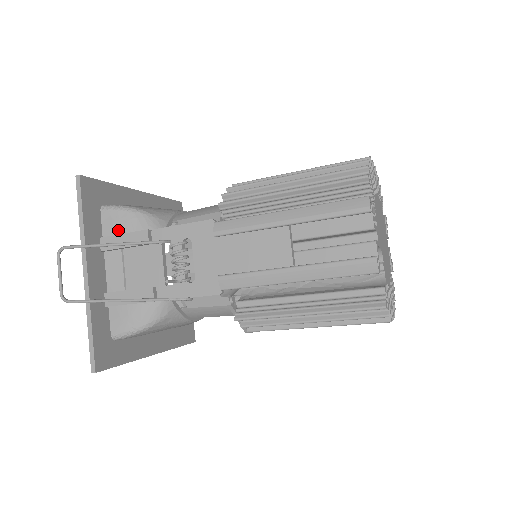
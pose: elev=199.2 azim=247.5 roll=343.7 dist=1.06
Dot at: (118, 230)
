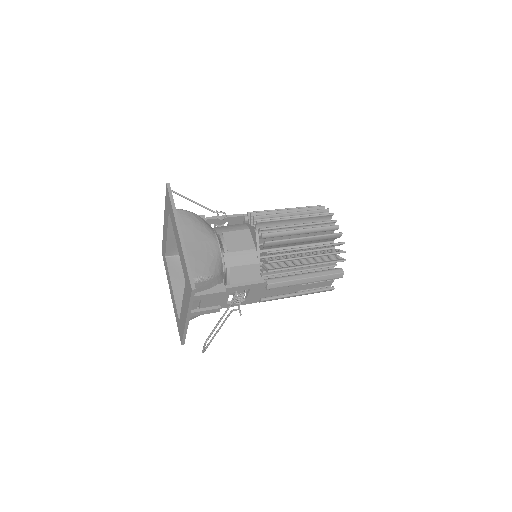
Dot at: (200, 290)
